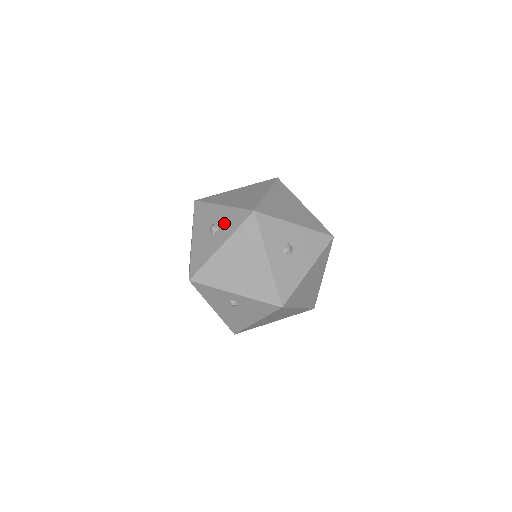
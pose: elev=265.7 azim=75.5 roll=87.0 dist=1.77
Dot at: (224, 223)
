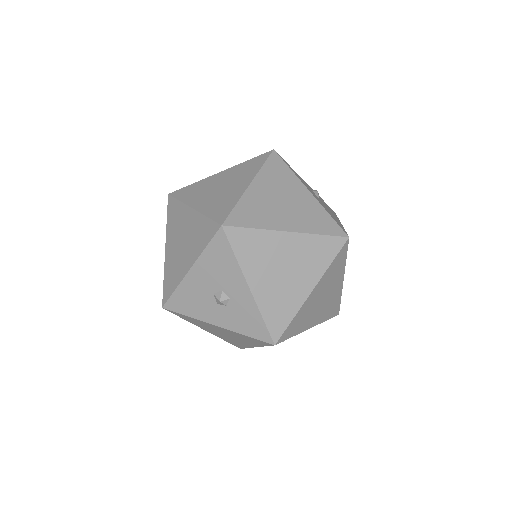
Dot at: (236, 311)
